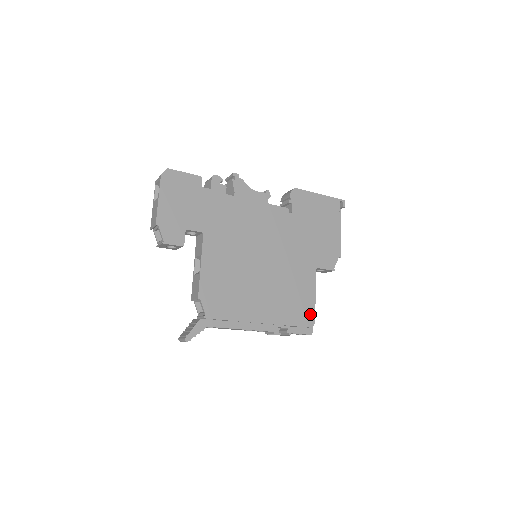
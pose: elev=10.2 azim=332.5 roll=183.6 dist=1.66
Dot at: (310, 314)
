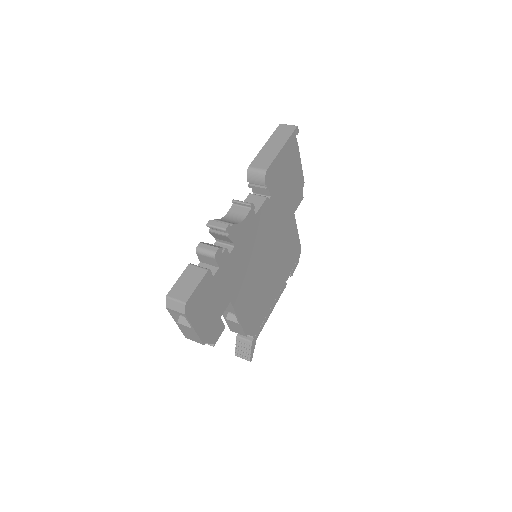
Dot at: (298, 248)
